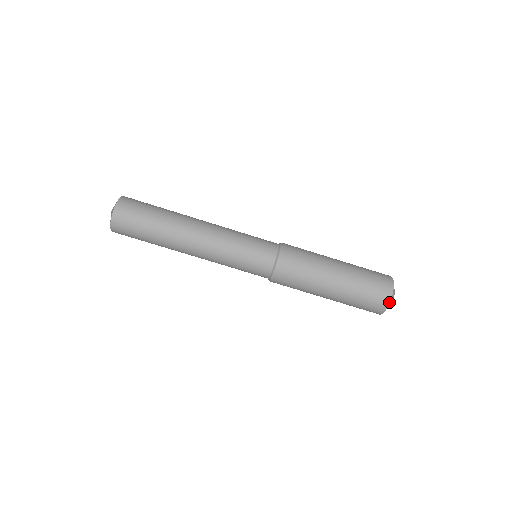
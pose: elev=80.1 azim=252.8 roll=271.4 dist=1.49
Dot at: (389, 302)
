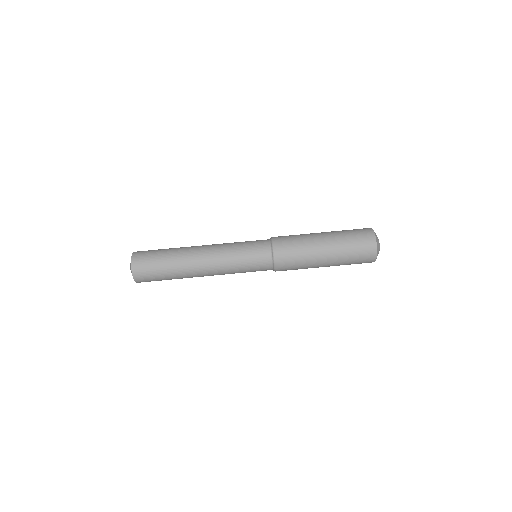
Dot at: (376, 254)
